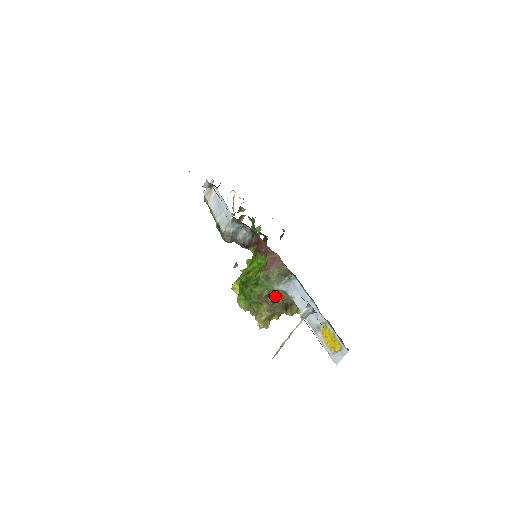
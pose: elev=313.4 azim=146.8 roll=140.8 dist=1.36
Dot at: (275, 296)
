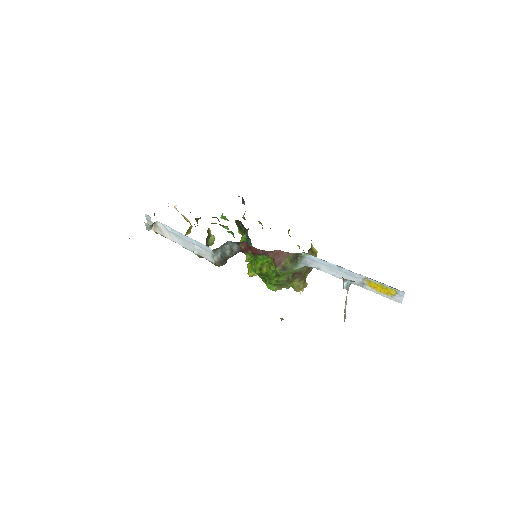
Dot at: occluded
